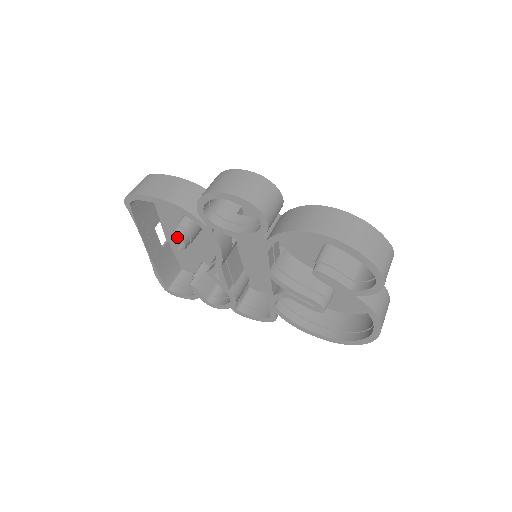
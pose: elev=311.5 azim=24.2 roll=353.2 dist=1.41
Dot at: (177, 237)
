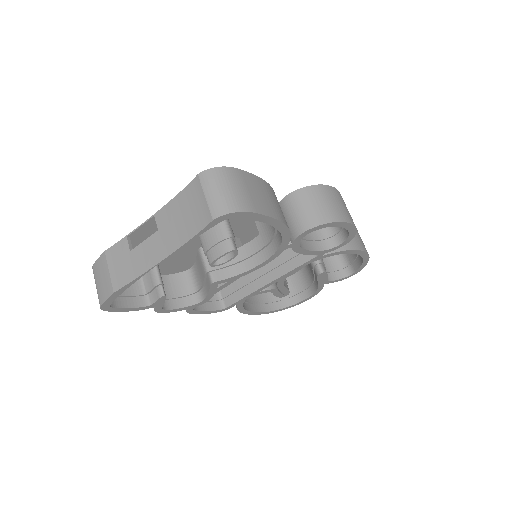
Dot at: (217, 250)
